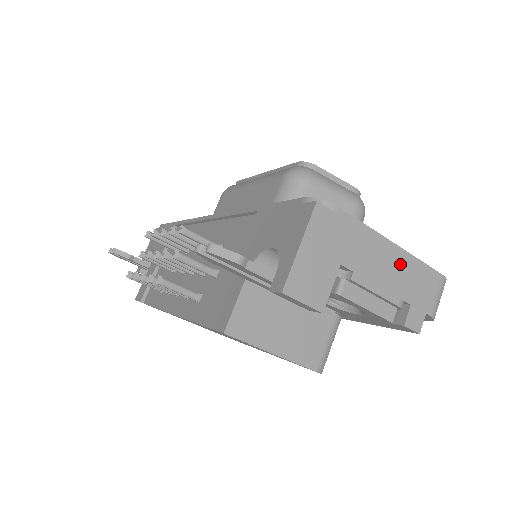
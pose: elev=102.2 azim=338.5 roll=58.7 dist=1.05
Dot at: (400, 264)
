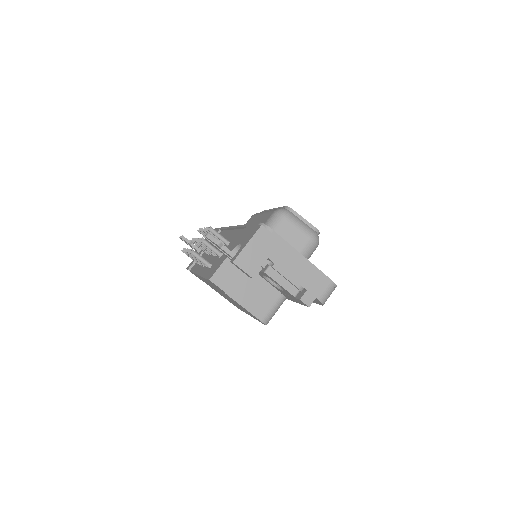
Dot at: (305, 267)
